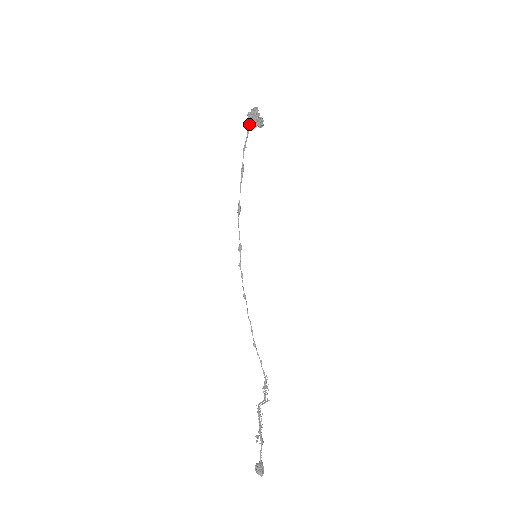
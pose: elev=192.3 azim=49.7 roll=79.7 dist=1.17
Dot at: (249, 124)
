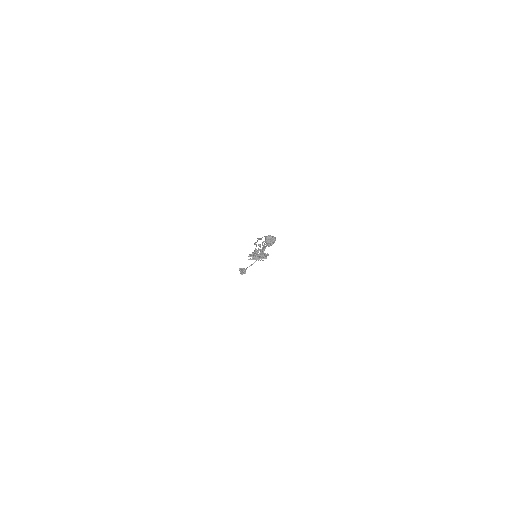
Dot at: (262, 251)
